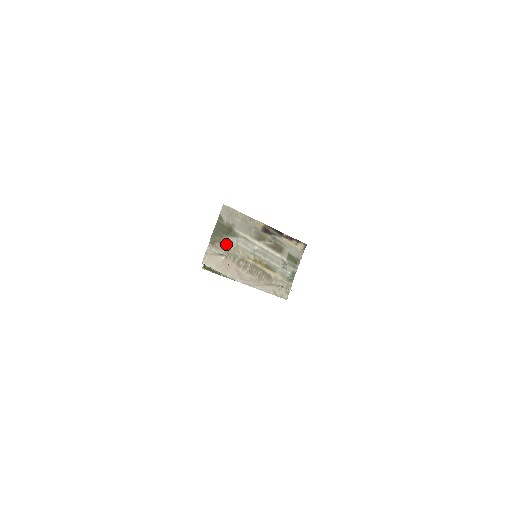
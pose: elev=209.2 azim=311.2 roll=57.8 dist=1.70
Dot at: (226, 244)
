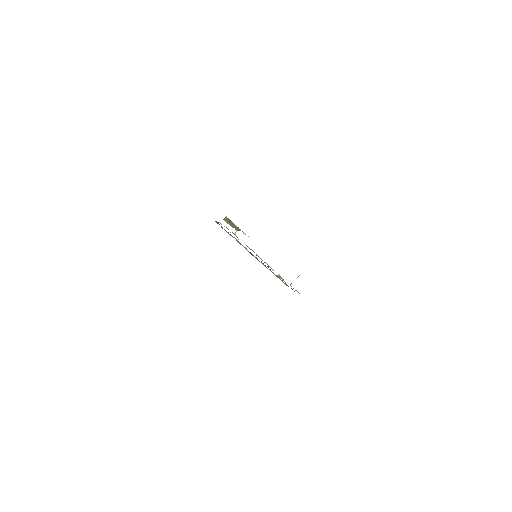
Dot at: occluded
